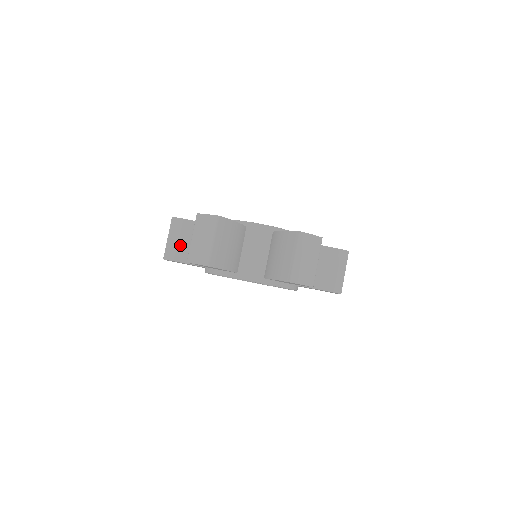
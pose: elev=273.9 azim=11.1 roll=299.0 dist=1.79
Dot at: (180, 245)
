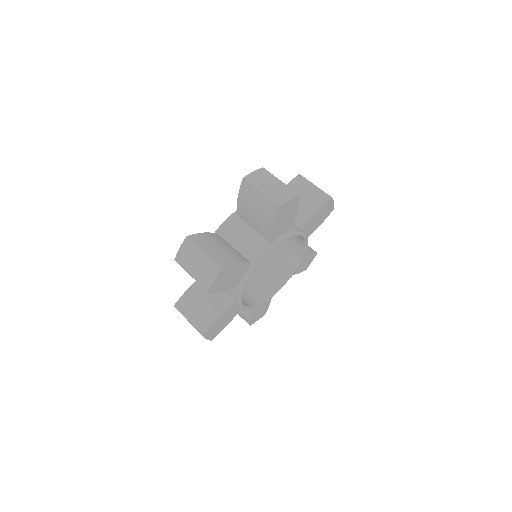
Dot at: (201, 312)
